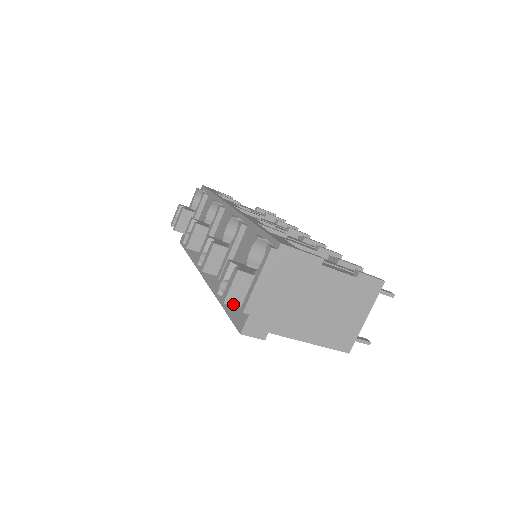
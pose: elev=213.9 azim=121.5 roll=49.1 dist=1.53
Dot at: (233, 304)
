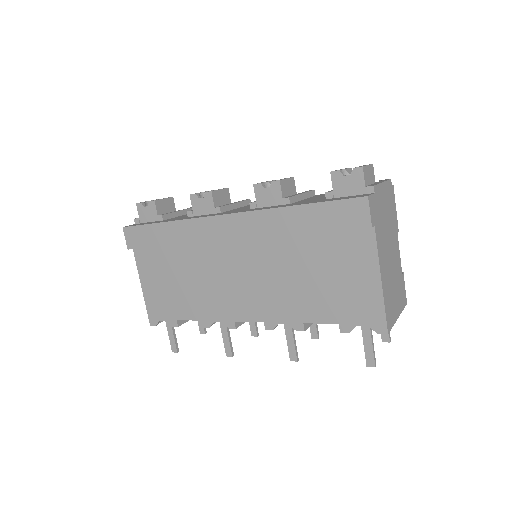
Dot at: (364, 177)
